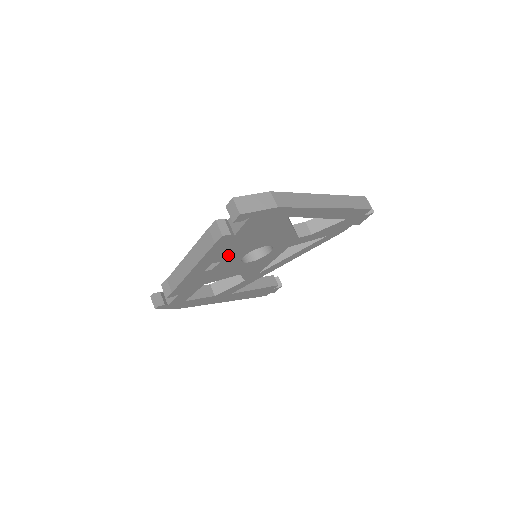
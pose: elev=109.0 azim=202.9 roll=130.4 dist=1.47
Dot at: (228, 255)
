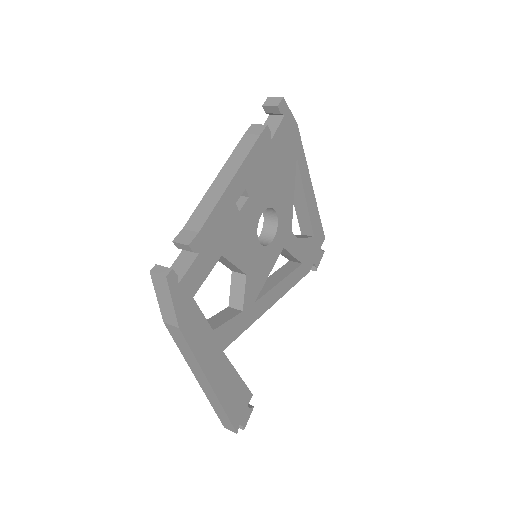
Dot at: (256, 188)
